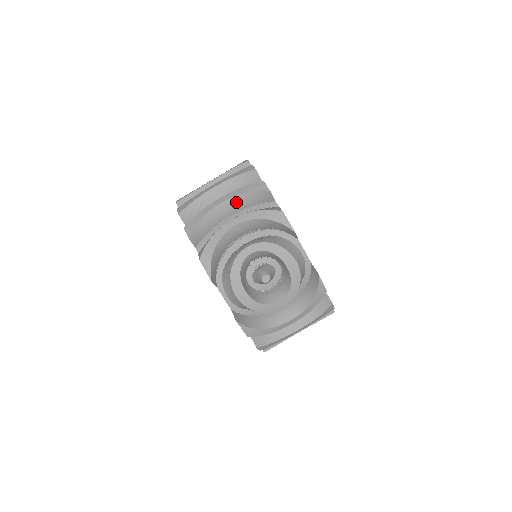
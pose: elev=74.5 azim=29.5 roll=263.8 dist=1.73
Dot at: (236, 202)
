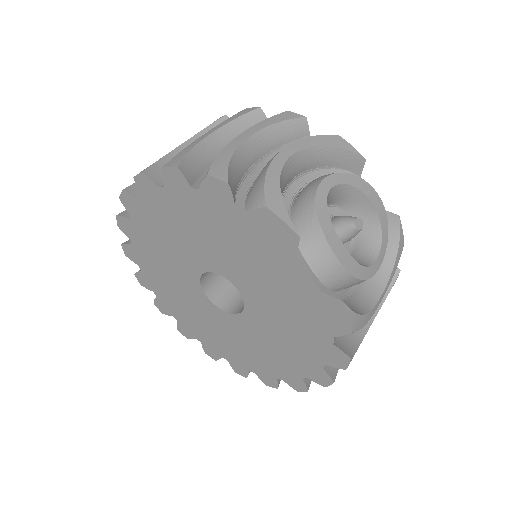
Dot at: (262, 139)
